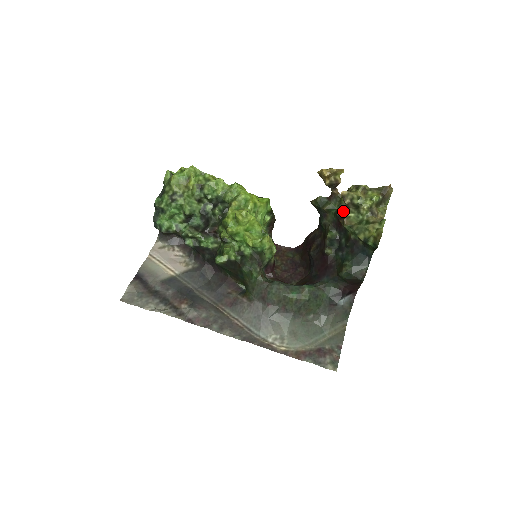
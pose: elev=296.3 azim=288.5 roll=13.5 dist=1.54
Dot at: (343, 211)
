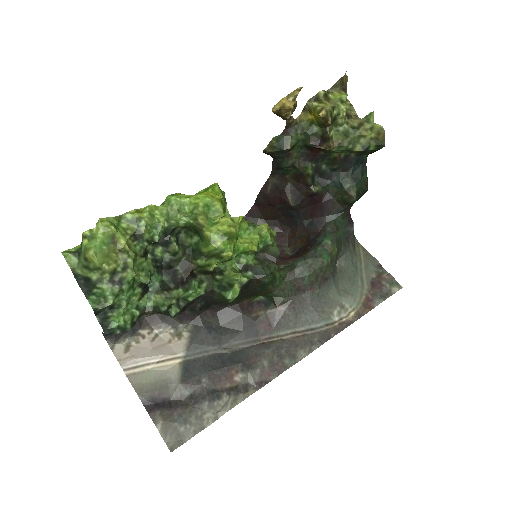
Dot at: (314, 136)
